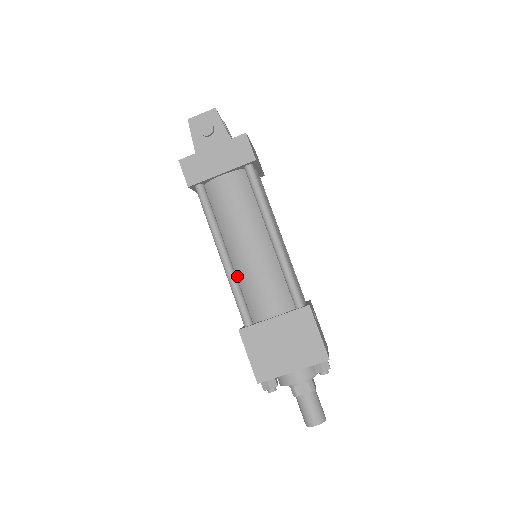
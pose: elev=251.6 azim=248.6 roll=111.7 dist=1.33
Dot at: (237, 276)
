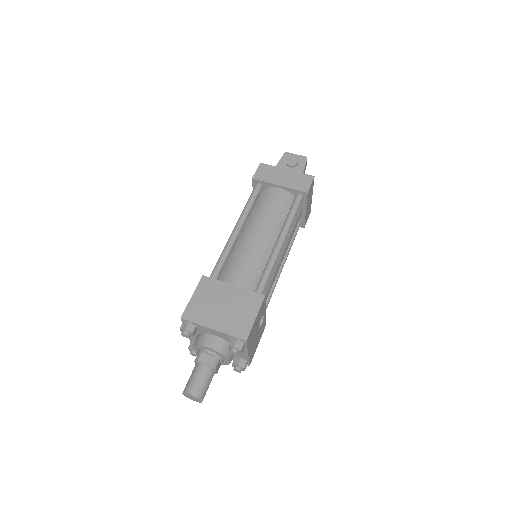
Dot at: (233, 249)
